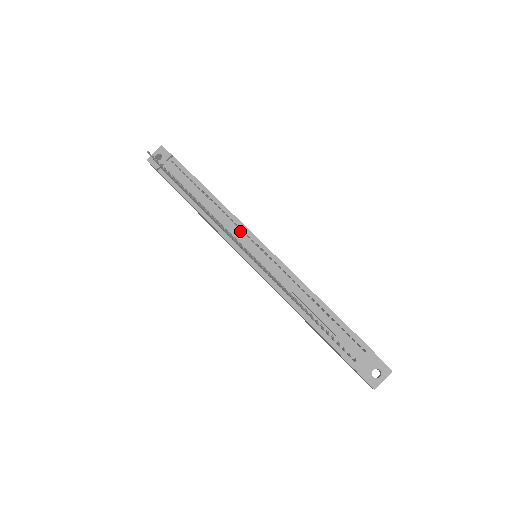
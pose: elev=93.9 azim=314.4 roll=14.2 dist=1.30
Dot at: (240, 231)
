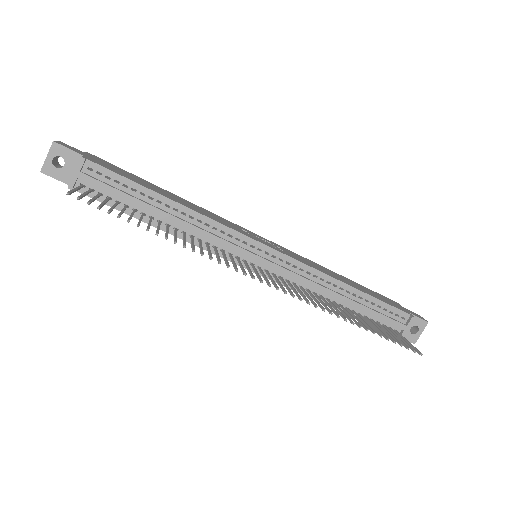
Dot at: (232, 239)
